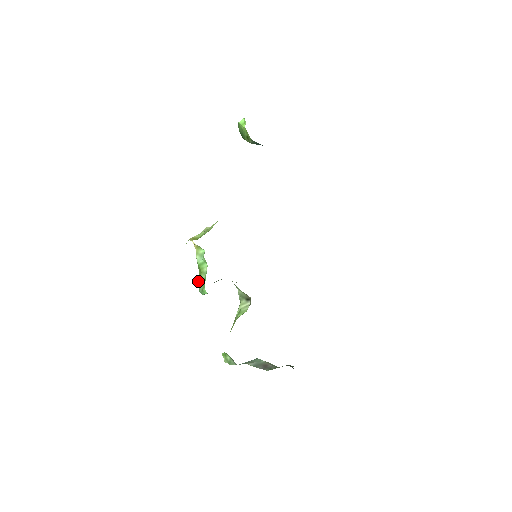
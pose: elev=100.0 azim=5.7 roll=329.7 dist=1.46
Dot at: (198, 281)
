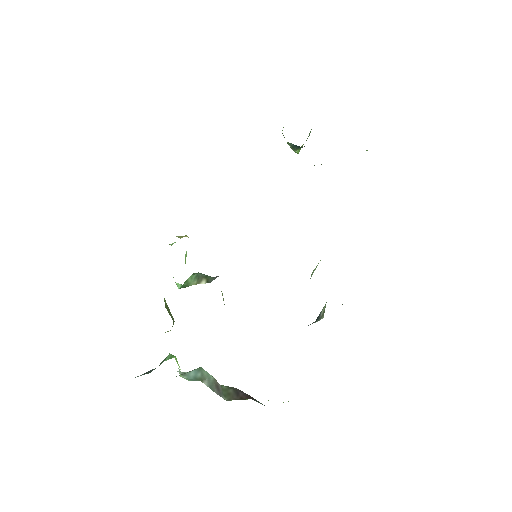
Dot at: occluded
